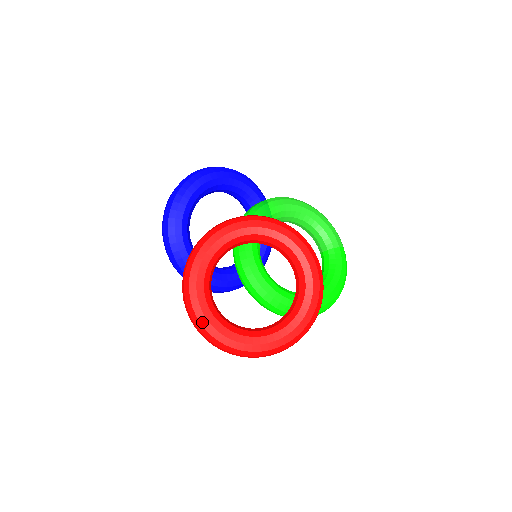
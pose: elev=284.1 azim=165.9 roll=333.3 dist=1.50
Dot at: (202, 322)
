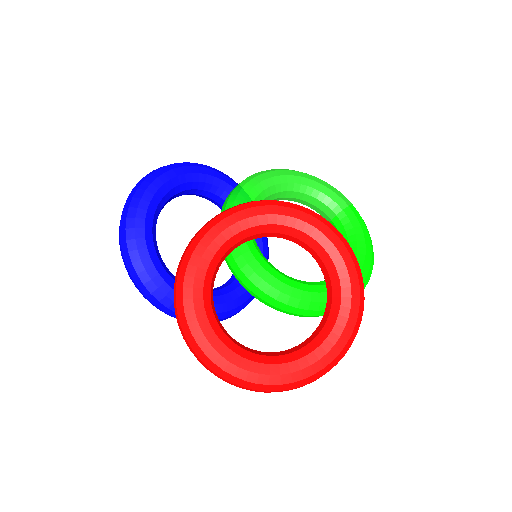
Dot at: (225, 368)
